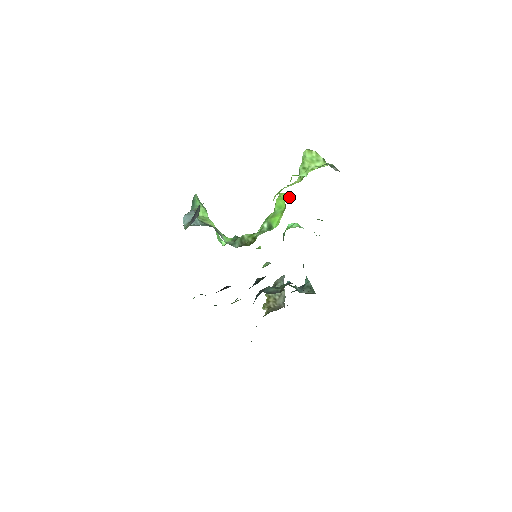
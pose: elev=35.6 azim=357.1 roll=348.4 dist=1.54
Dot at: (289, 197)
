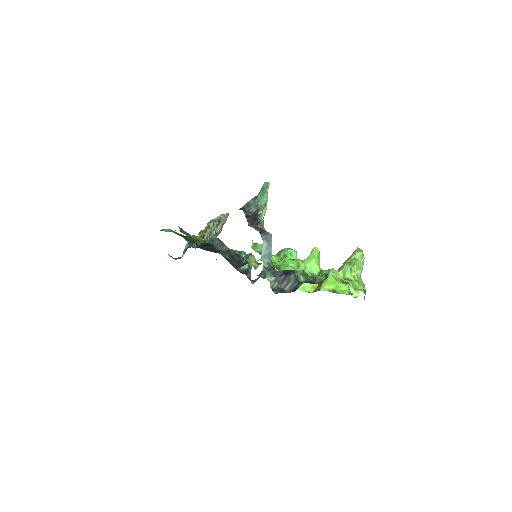
Dot at: occluded
